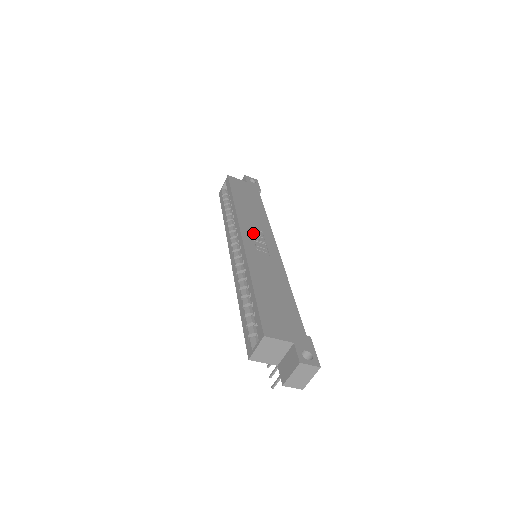
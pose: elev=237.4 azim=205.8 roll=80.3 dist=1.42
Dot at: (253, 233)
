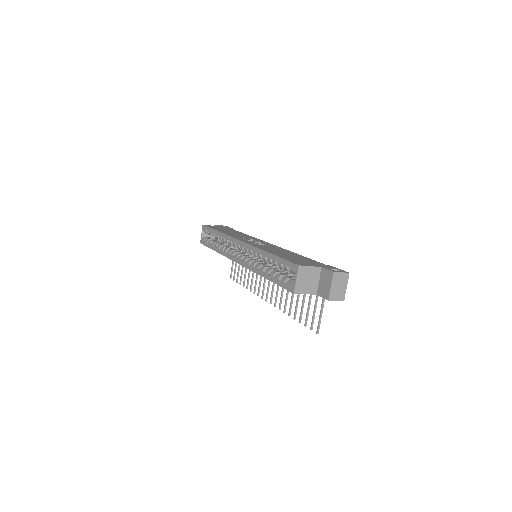
Dot at: occluded
